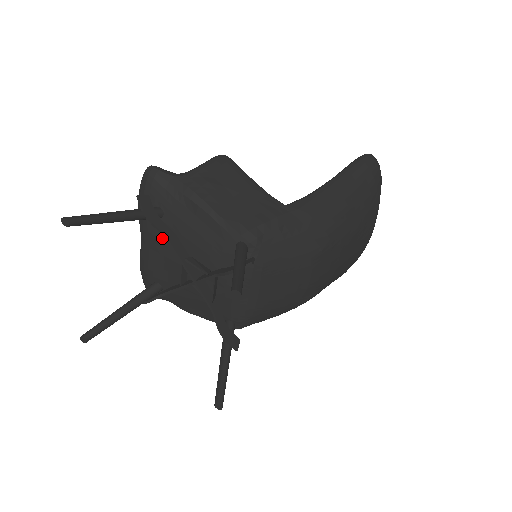
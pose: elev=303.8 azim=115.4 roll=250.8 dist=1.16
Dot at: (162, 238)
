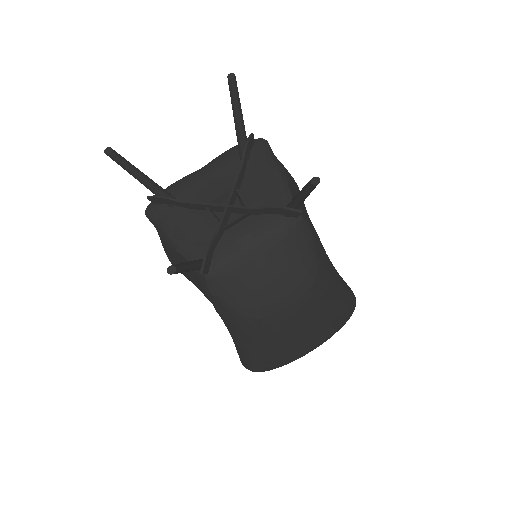
Dot at: (227, 173)
